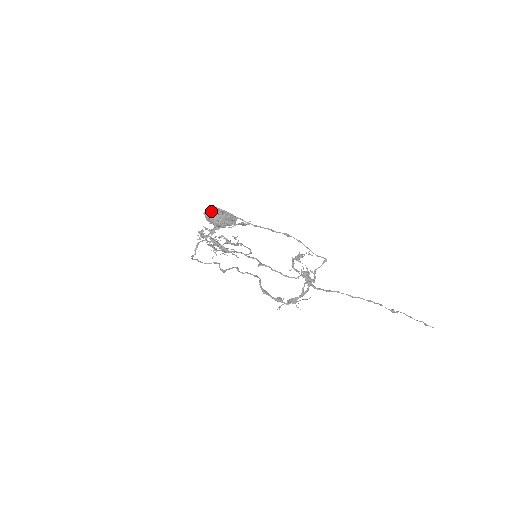
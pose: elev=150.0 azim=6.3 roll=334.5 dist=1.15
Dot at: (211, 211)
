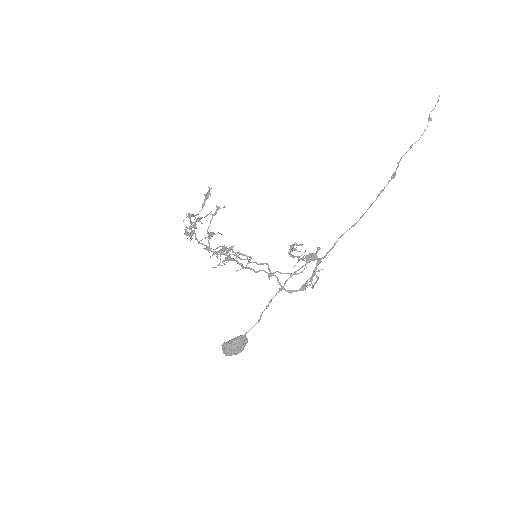
Dot at: (228, 354)
